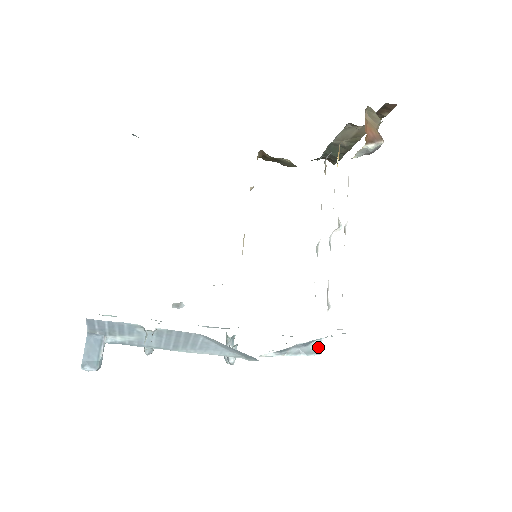
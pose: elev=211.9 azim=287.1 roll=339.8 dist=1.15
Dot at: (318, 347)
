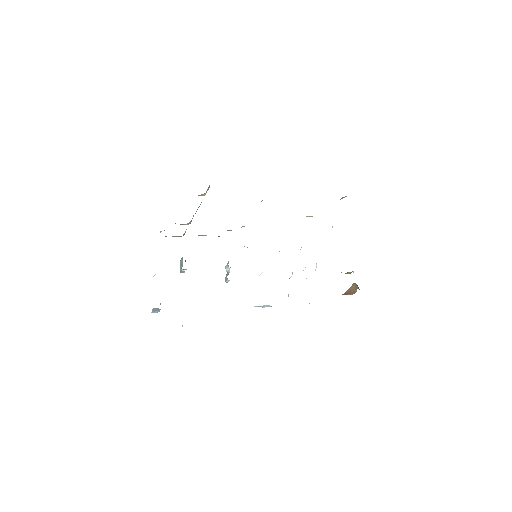
Dot at: (270, 306)
